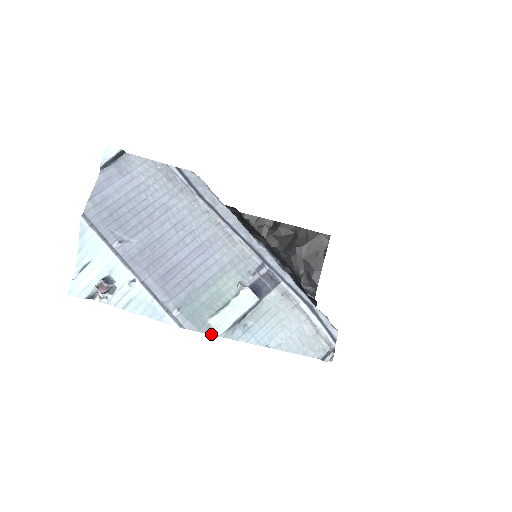
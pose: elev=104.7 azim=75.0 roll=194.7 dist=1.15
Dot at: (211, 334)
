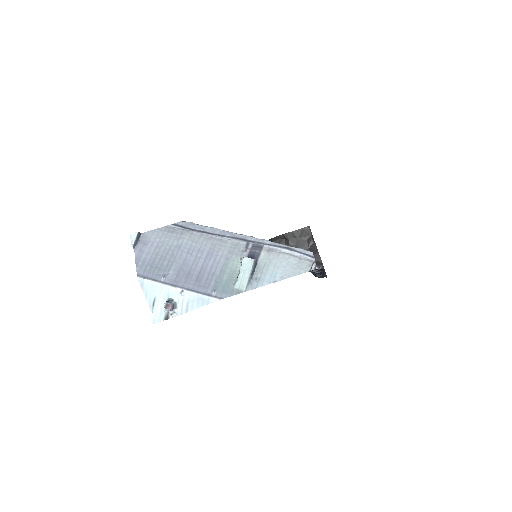
Dot at: occluded
